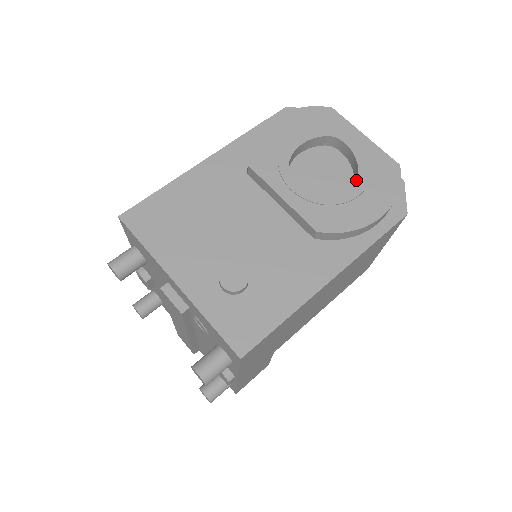
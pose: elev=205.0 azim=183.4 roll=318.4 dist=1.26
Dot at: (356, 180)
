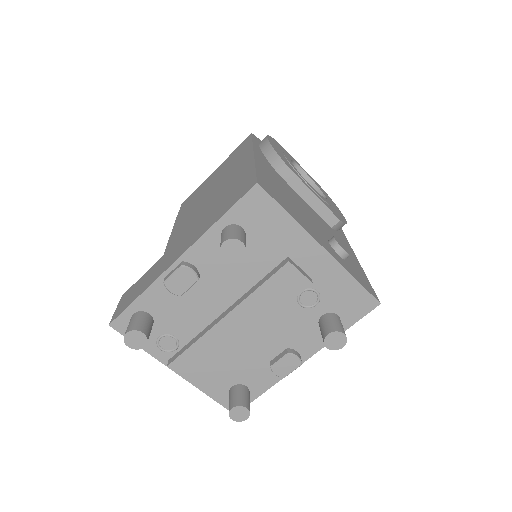
Dot at: (321, 193)
